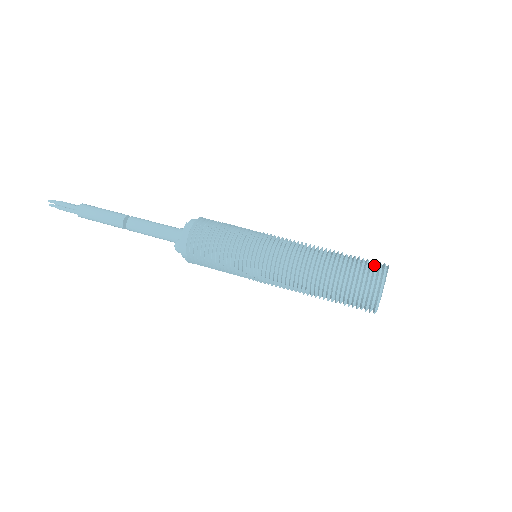
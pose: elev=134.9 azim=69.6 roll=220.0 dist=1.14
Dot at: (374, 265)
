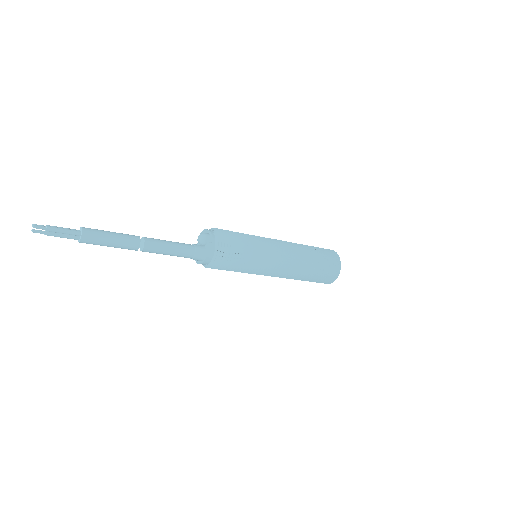
Dot at: occluded
